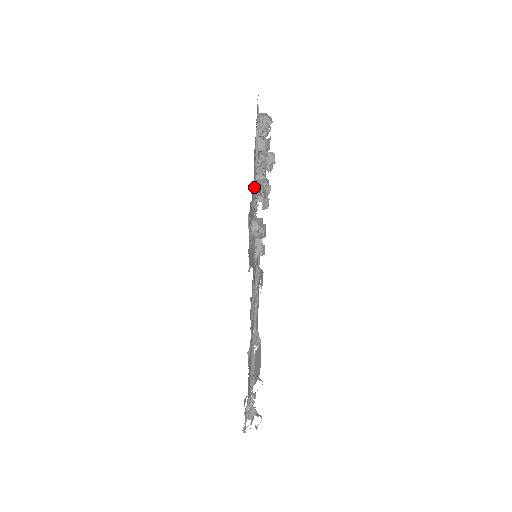
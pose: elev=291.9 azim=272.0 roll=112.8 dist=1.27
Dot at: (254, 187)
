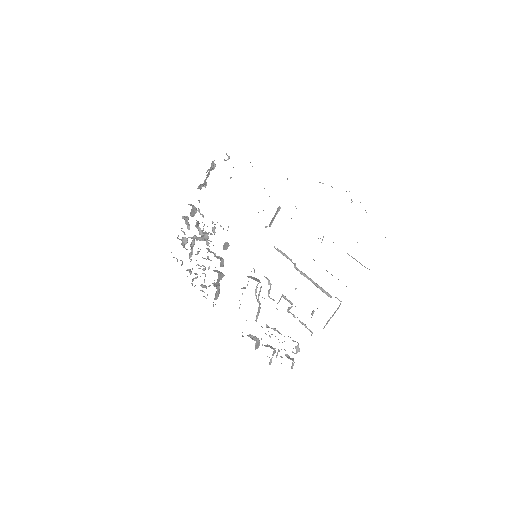
Dot at: (207, 177)
